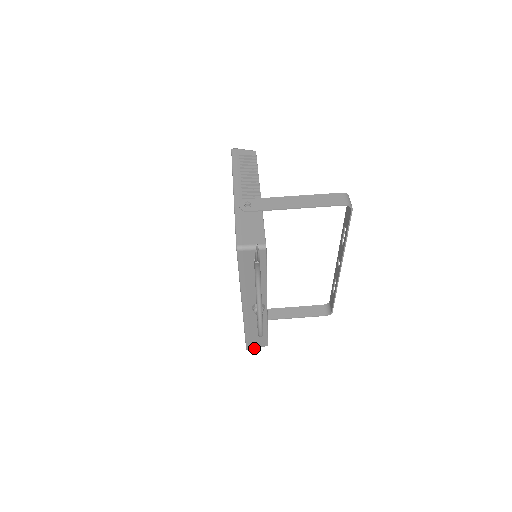
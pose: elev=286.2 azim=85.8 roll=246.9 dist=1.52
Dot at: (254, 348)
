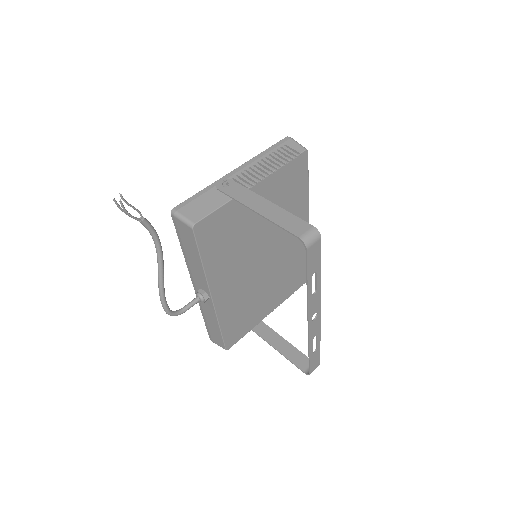
Dot at: (215, 342)
